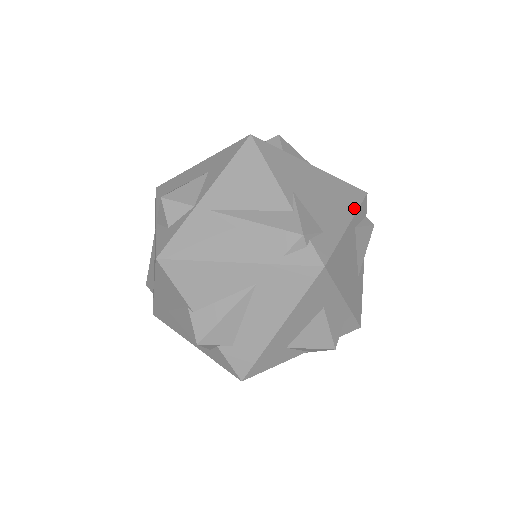
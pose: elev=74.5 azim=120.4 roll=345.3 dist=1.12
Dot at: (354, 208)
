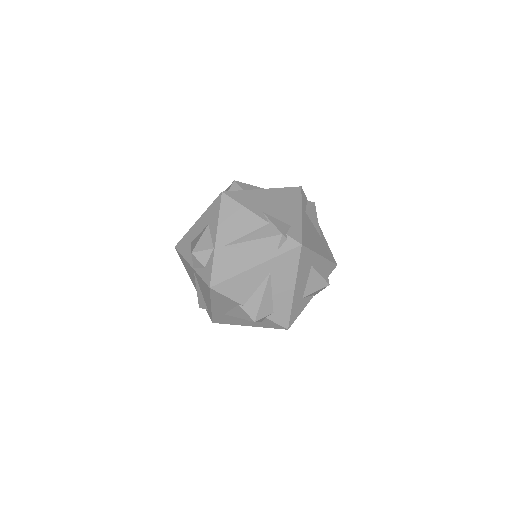
Dot at: (299, 201)
